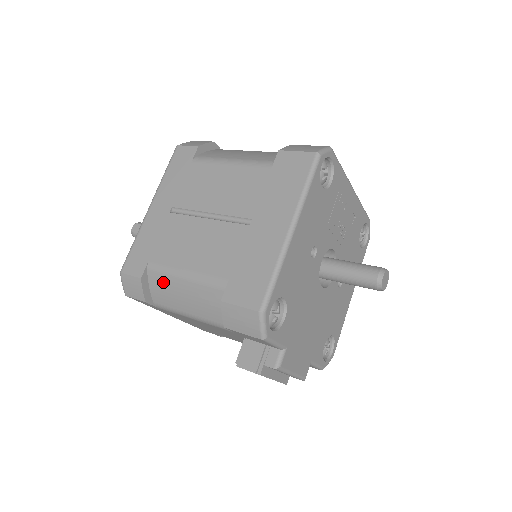
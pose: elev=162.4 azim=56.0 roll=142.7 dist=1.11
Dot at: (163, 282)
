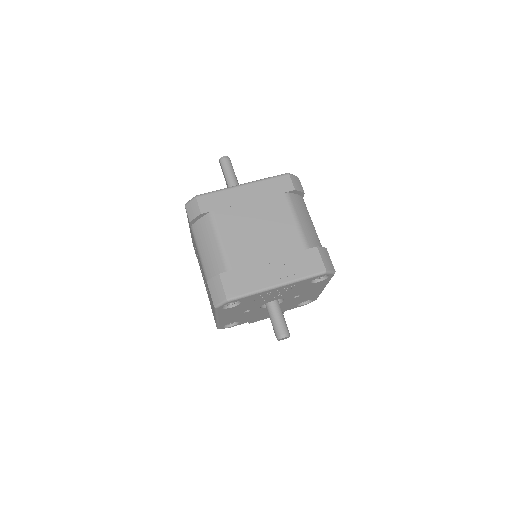
Dot at: occluded
